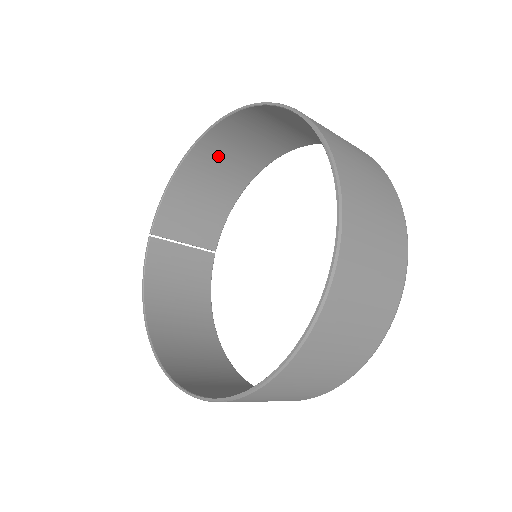
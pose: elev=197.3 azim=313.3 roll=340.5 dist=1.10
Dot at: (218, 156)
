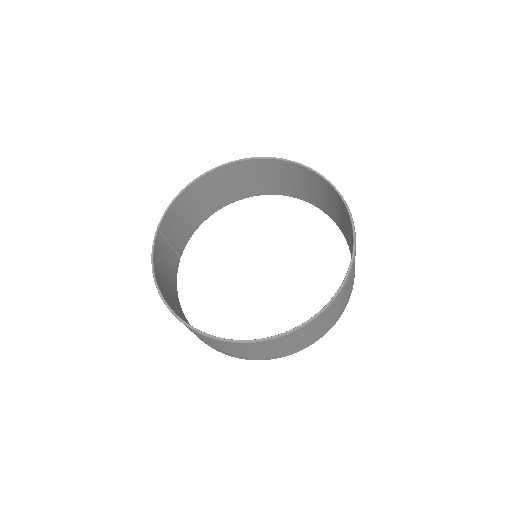
Dot at: (216, 184)
